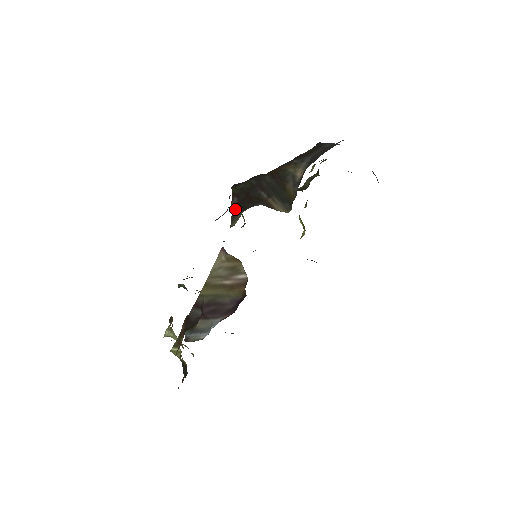
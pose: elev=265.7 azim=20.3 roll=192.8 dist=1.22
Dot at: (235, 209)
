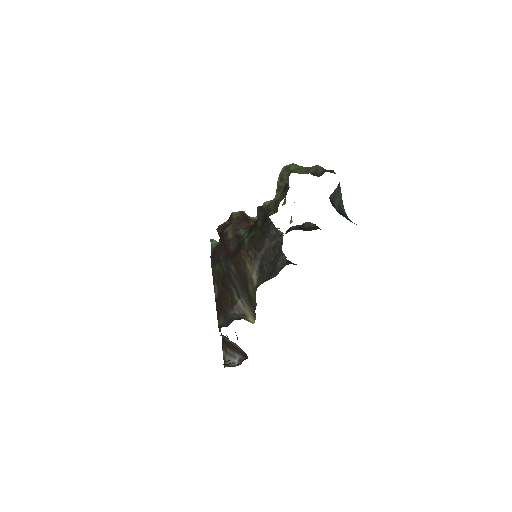
Dot at: (218, 306)
